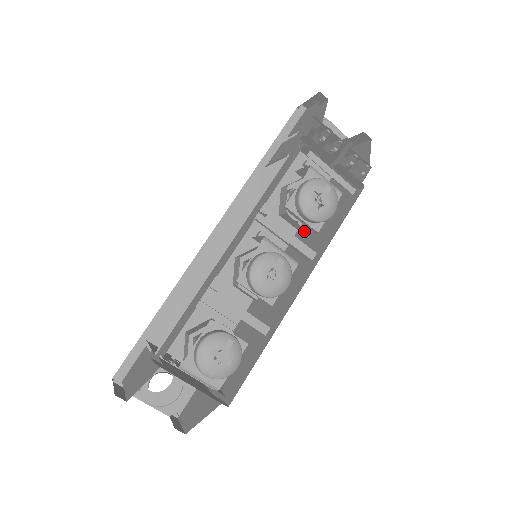
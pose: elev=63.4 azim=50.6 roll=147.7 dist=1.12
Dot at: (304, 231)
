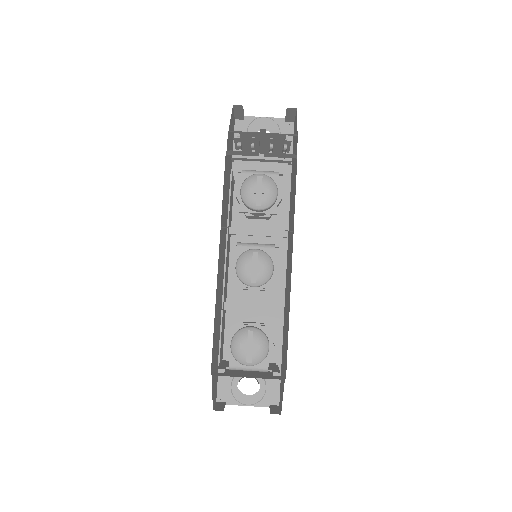
Dot at: (290, 212)
